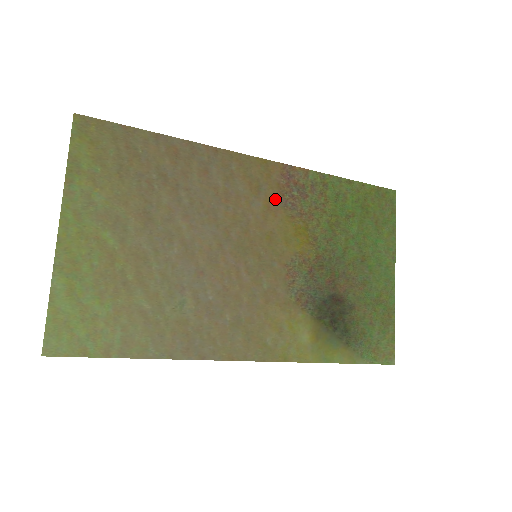
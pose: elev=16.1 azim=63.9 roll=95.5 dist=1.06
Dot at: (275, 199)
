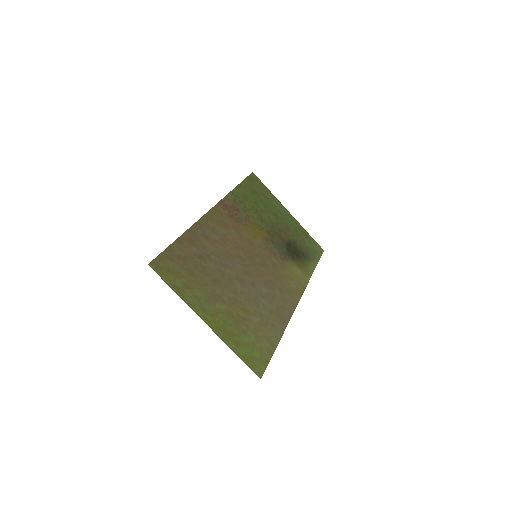
Dot at: (234, 223)
